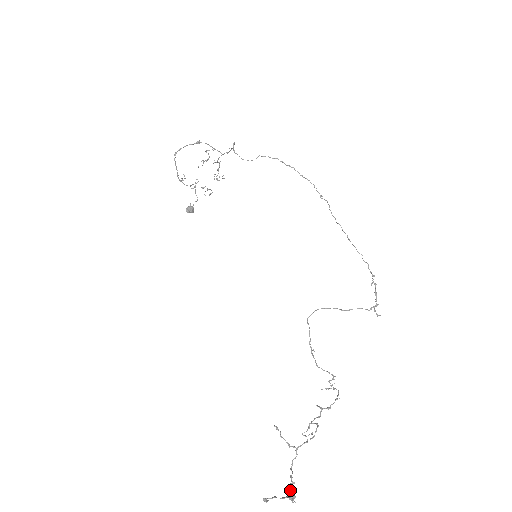
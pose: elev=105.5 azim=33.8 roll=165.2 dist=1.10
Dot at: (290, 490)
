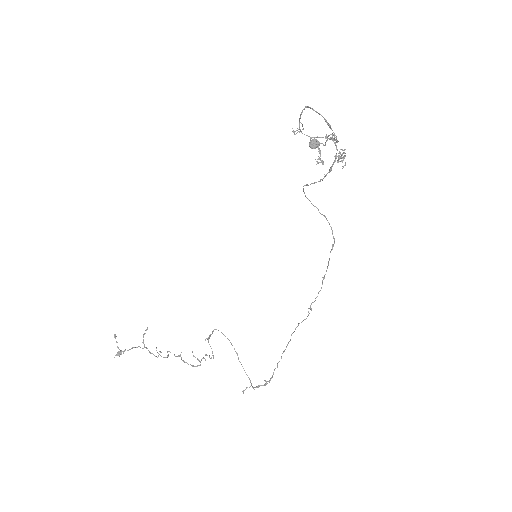
Dot at: (120, 352)
